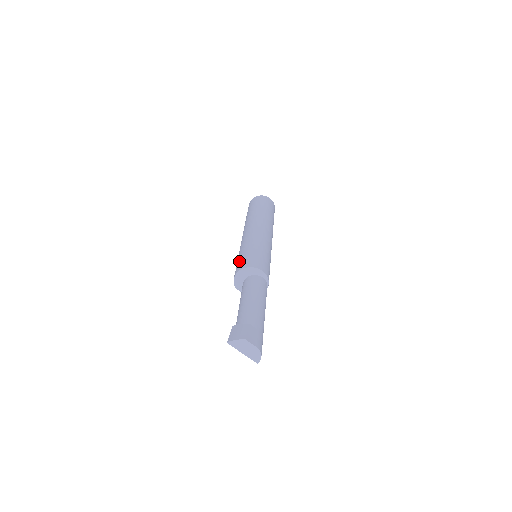
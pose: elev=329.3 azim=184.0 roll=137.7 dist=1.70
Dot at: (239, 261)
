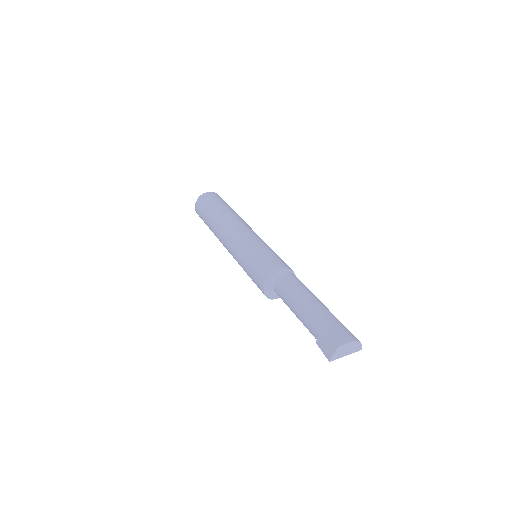
Dot at: (253, 277)
